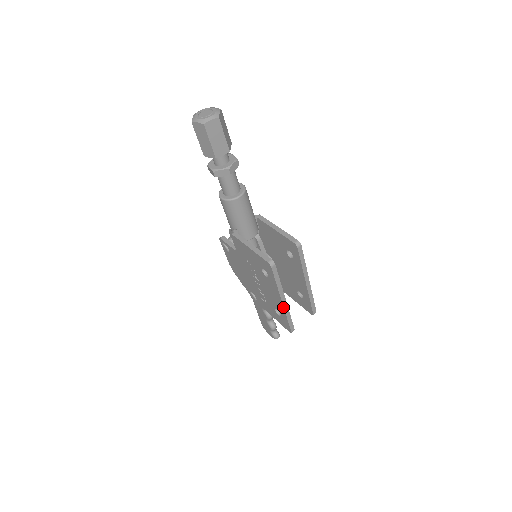
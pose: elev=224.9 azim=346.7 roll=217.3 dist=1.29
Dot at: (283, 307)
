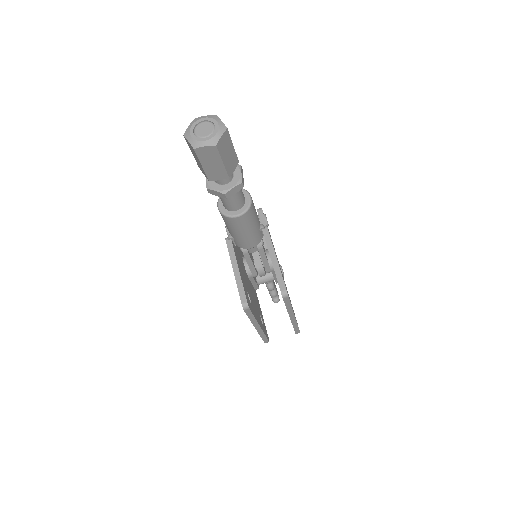
Dot at: (257, 330)
